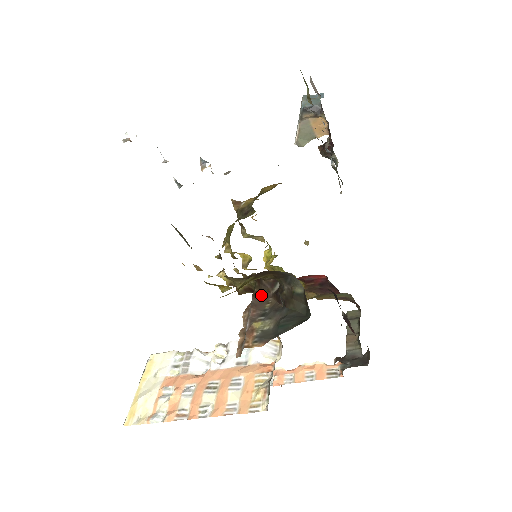
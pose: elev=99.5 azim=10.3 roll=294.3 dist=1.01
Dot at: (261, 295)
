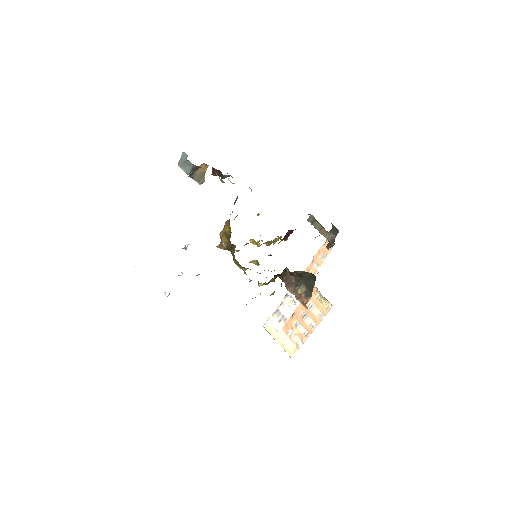
Dot at: (285, 278)
